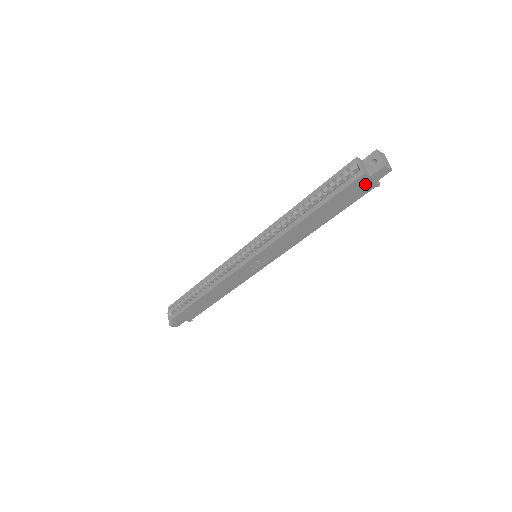
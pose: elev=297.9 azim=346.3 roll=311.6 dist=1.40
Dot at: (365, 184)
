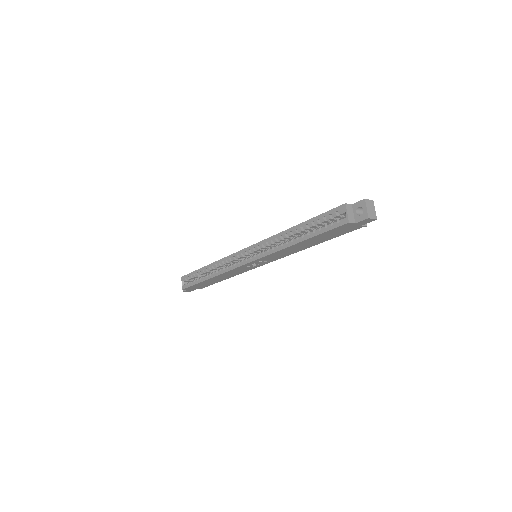
Dot at: (351, 226)
